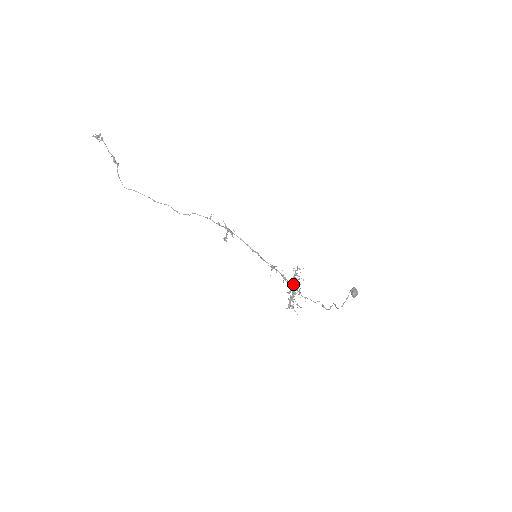
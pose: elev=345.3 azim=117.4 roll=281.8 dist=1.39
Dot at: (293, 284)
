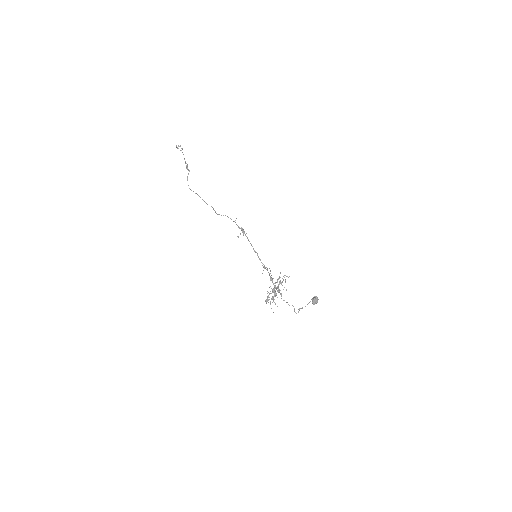
Dot at: occluded
